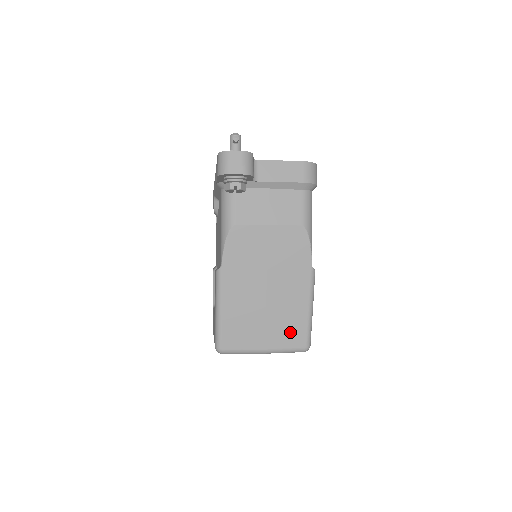
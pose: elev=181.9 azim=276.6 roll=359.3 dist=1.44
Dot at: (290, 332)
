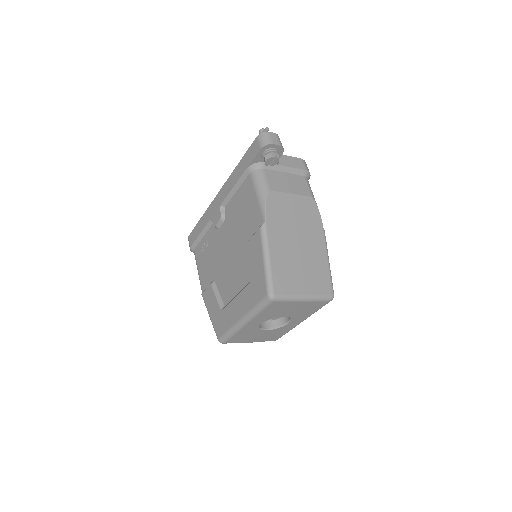
Dot at: (320, 280)
